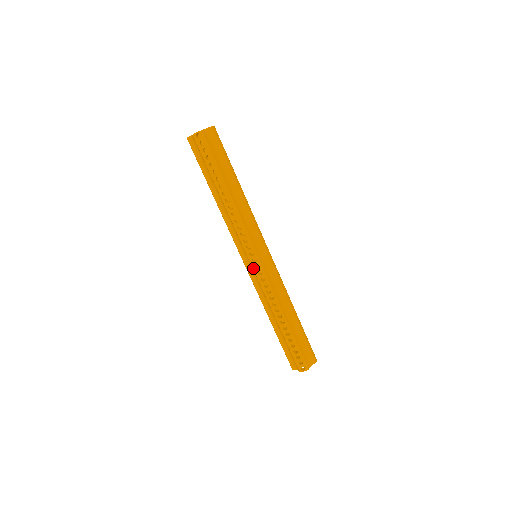
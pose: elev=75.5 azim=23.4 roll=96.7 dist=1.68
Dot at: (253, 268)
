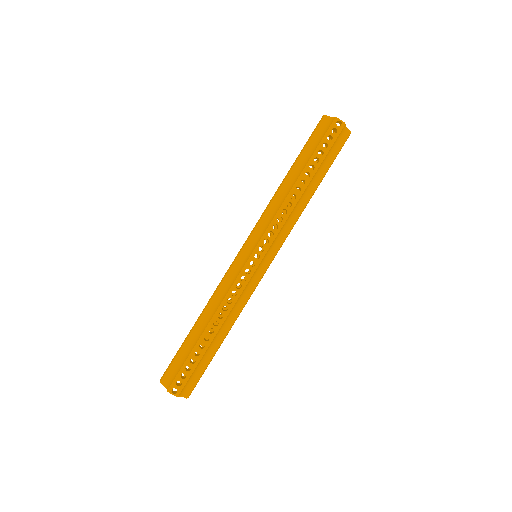
Dot at: (248, 261)
